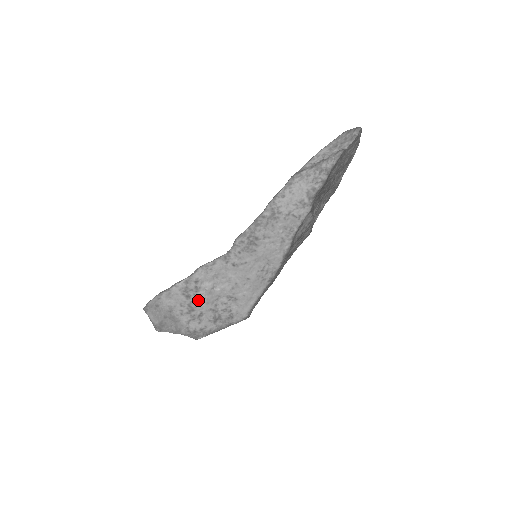
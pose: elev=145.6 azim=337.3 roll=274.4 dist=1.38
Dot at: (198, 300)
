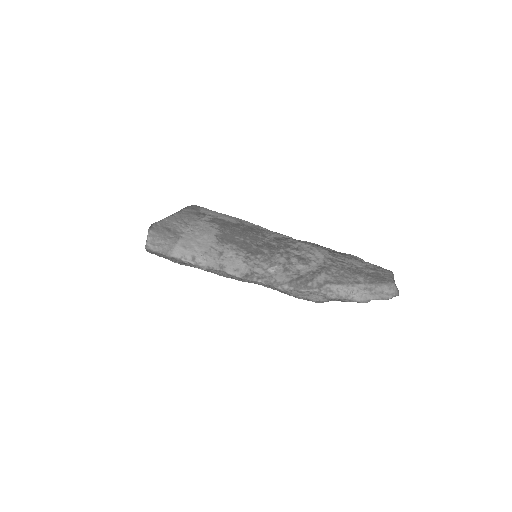
Dot at: occluded
